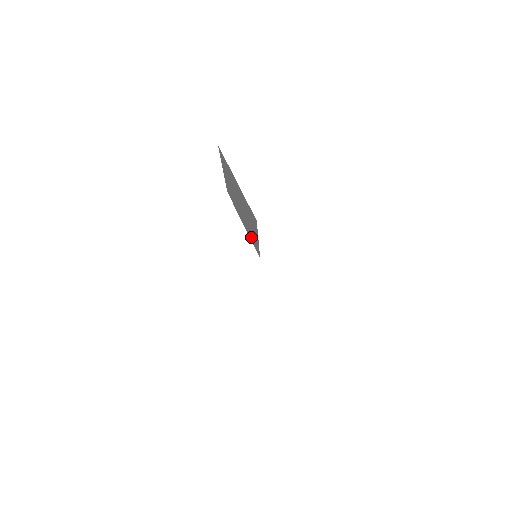
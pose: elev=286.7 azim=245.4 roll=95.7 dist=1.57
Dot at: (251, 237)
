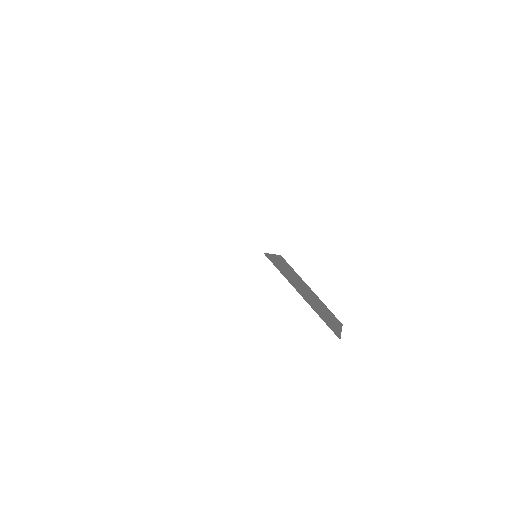
Dot at: occluded
